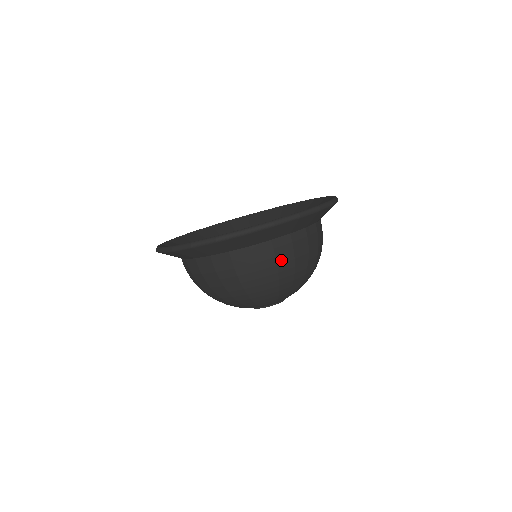
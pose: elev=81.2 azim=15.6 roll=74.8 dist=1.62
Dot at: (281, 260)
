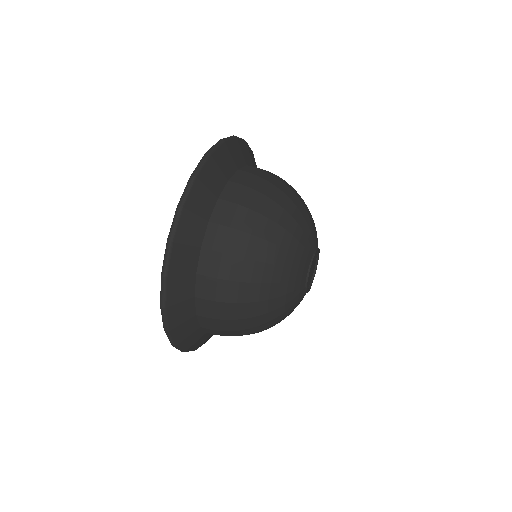
Dot at: (238, 223)
